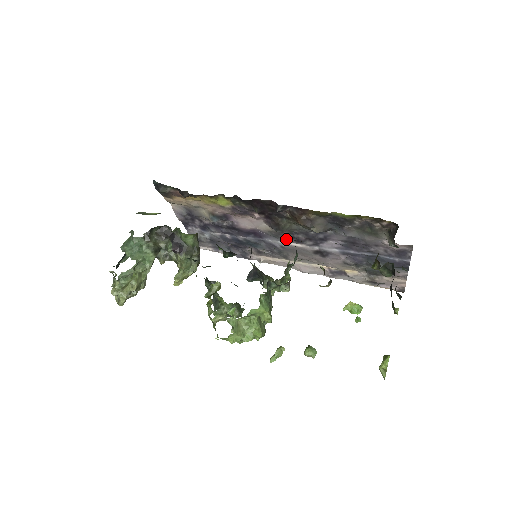
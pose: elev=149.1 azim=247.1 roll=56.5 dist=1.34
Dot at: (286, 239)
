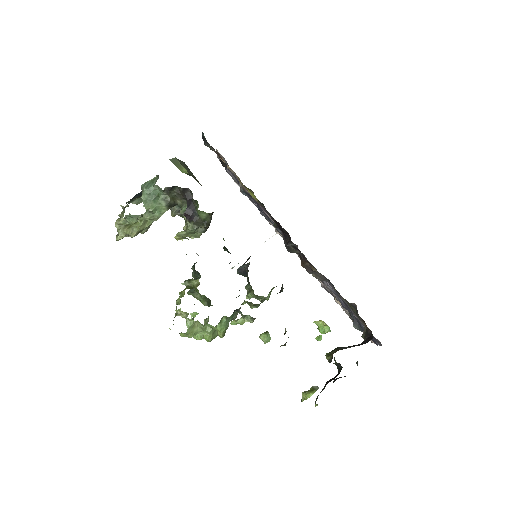
Dot at: occluded
